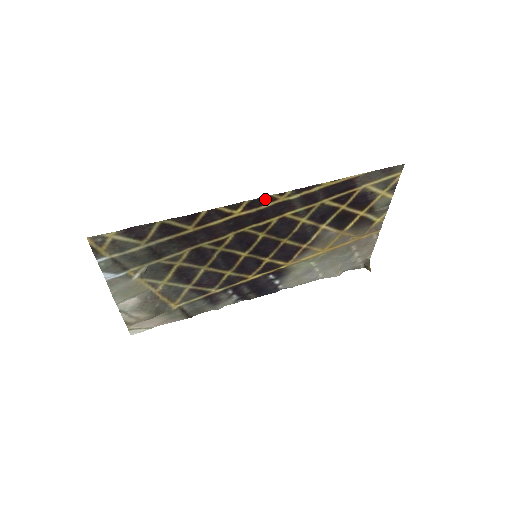
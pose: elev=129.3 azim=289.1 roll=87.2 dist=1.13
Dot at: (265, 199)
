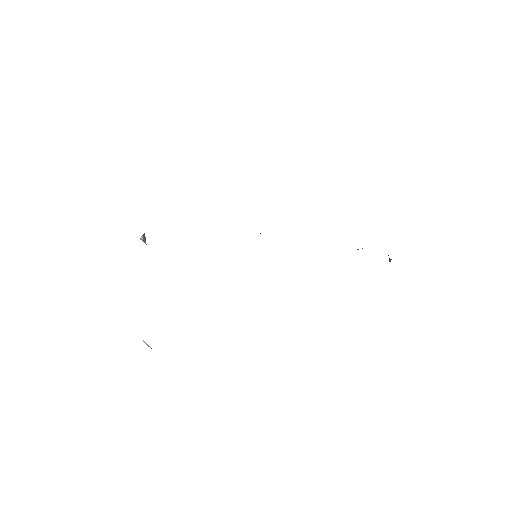
Dot at: occluded
